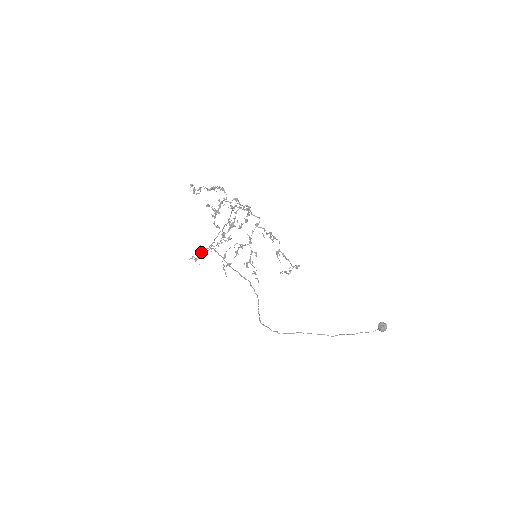
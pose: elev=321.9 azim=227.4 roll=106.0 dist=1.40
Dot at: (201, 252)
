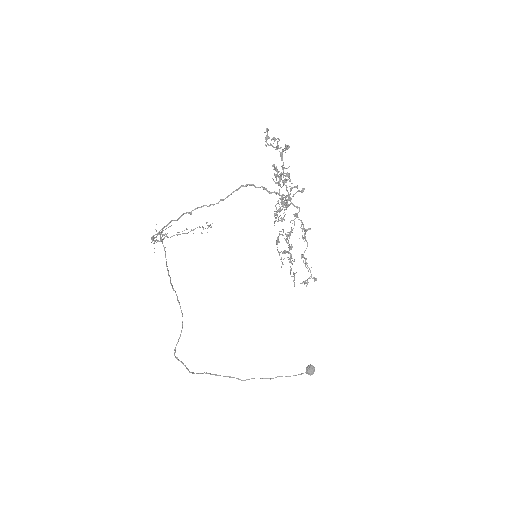
Dot at: occluded
